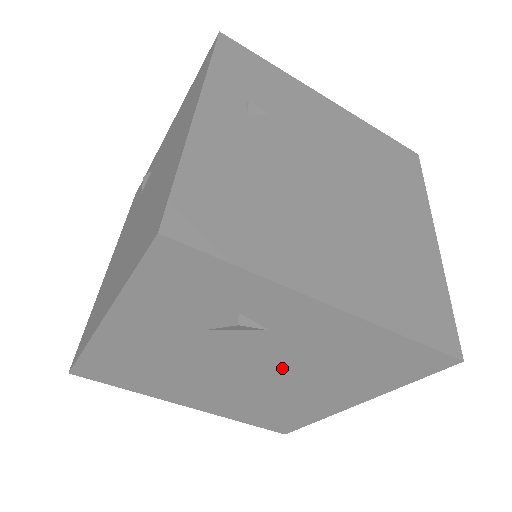
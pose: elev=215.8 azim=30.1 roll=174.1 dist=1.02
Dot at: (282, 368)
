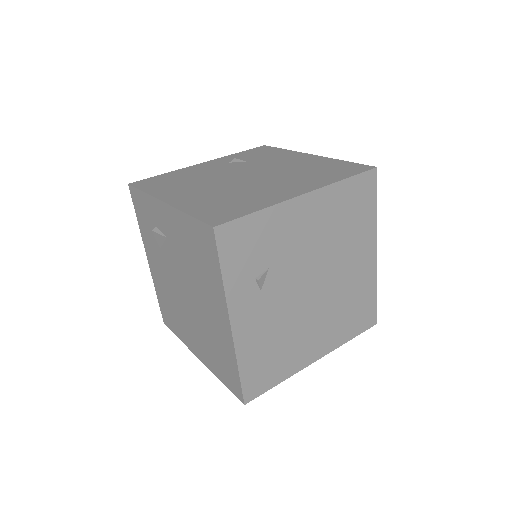
Dot at: (188, 280)
